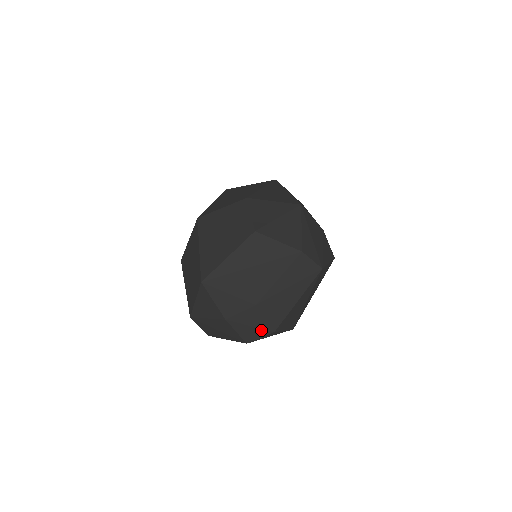
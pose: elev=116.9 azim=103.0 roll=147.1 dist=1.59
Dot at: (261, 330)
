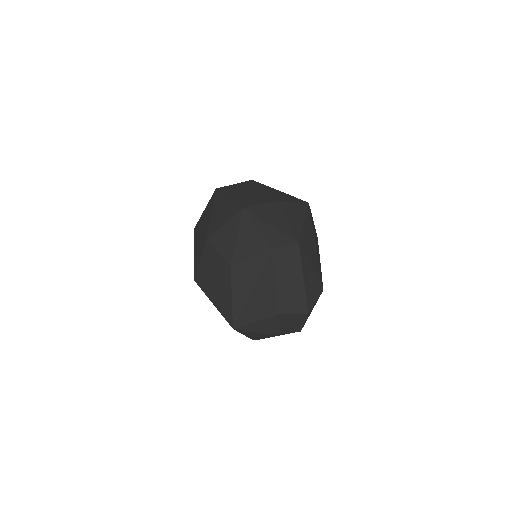
Dot at: (299, 320)
